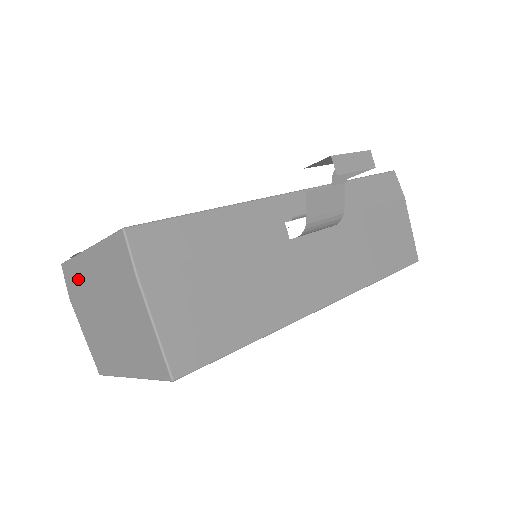
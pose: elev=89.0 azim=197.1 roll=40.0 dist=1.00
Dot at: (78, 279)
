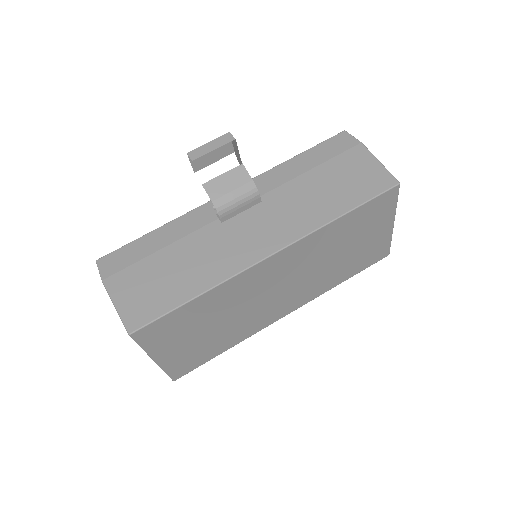
Dot at: occluded
